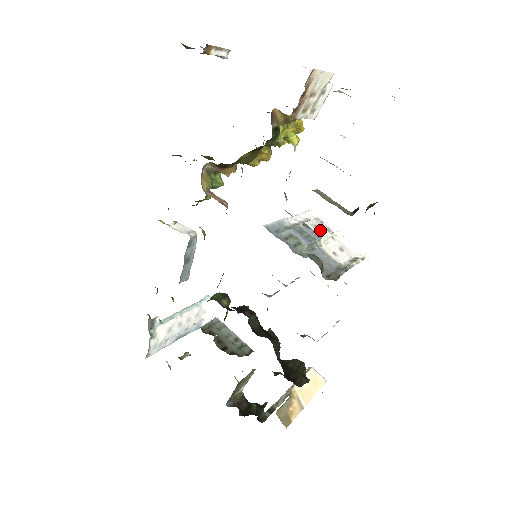
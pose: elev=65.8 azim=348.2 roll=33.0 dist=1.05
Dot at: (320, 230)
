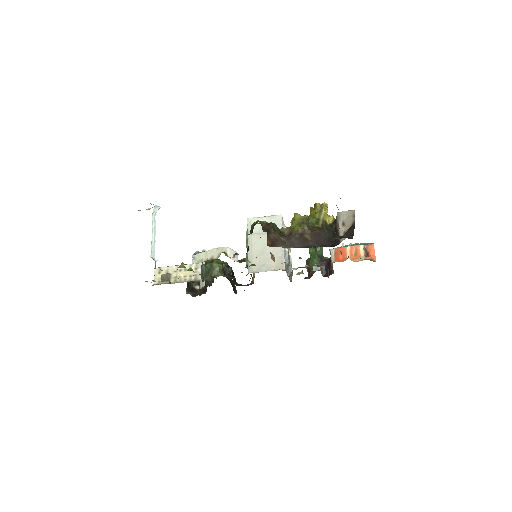
Dot at: occluded
